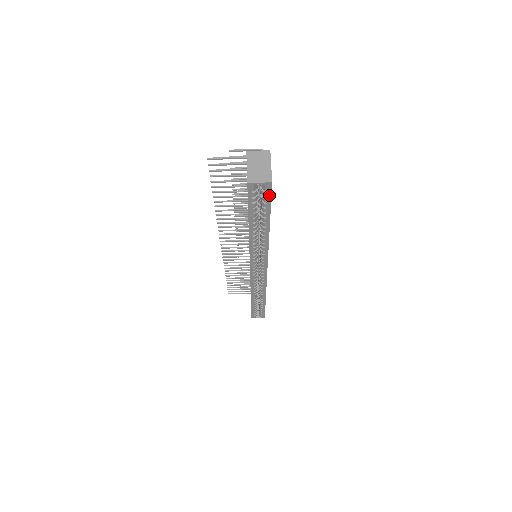
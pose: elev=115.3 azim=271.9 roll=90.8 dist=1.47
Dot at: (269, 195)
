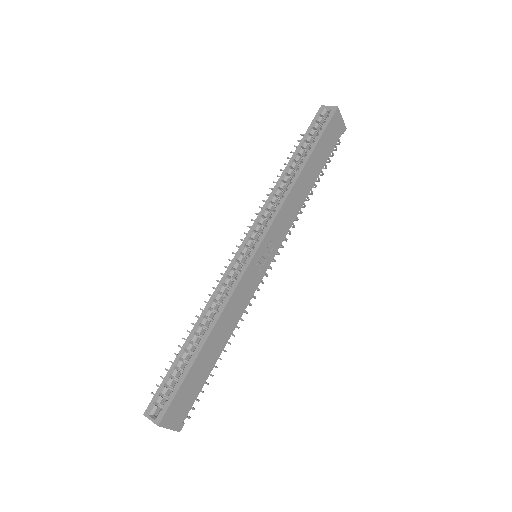
Dot at: (328, 121)
